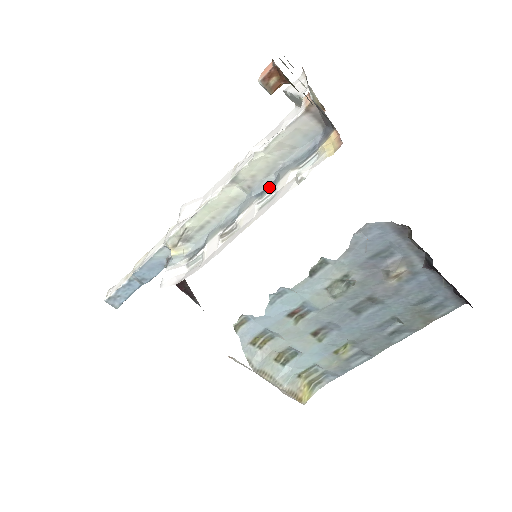
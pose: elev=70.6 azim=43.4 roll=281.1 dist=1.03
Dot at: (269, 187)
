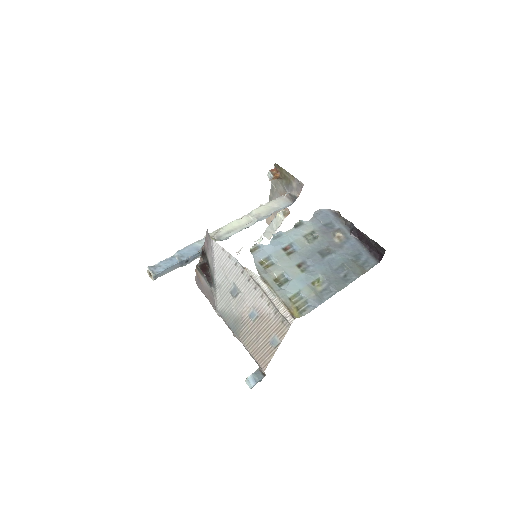
Dot at: (268, 216)
